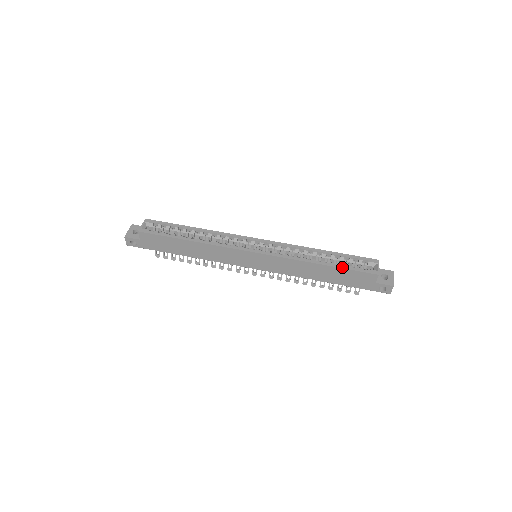
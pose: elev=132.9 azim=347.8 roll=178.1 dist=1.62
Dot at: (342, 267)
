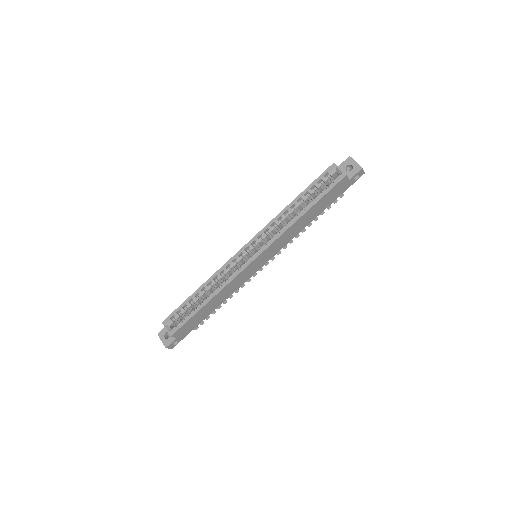
Dot at: (319, 199)
